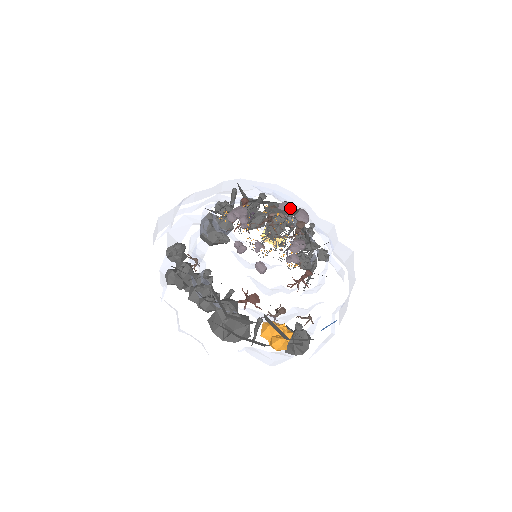
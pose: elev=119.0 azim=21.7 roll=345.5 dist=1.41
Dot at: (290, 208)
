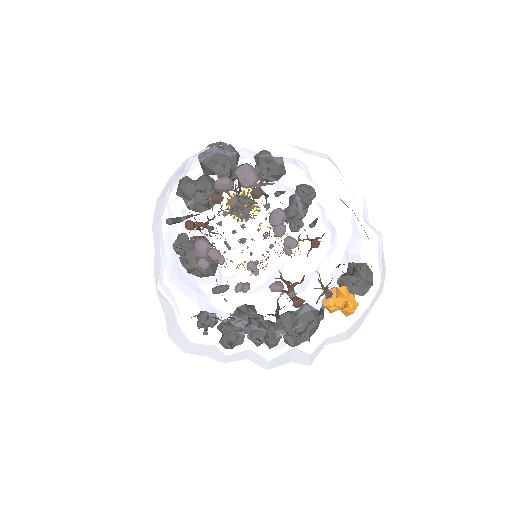
Dot at: (229, 185)
